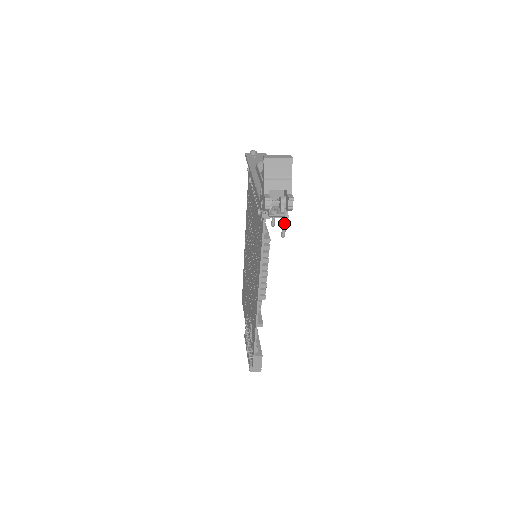
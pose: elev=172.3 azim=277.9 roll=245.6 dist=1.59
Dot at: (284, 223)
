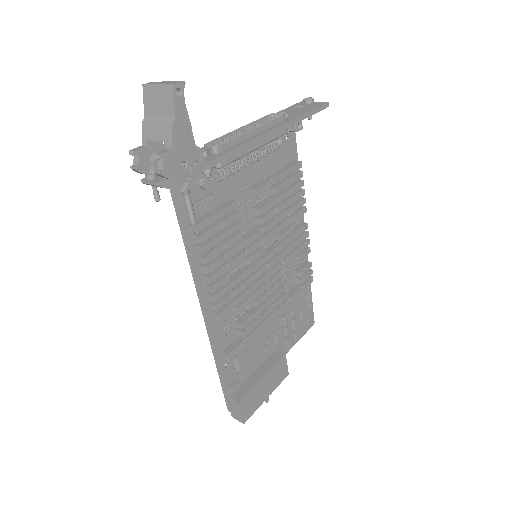
Dot at: (185, 201)
